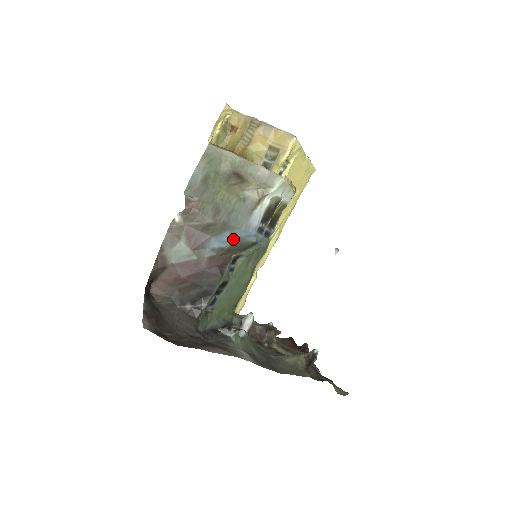
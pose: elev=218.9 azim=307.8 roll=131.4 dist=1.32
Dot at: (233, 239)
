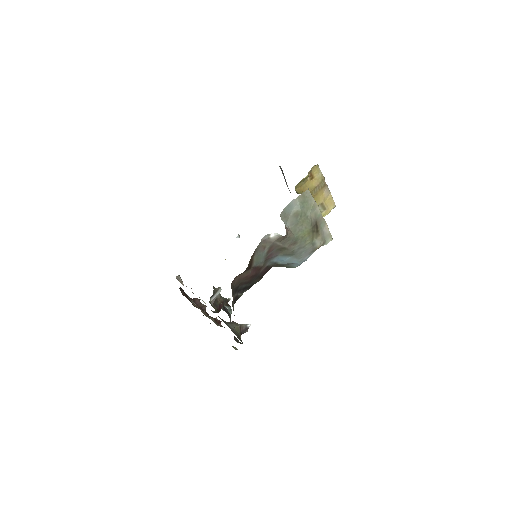
Dot at: (288, 262)
